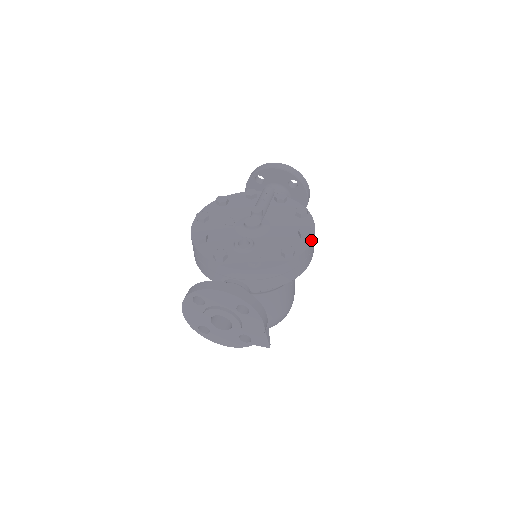
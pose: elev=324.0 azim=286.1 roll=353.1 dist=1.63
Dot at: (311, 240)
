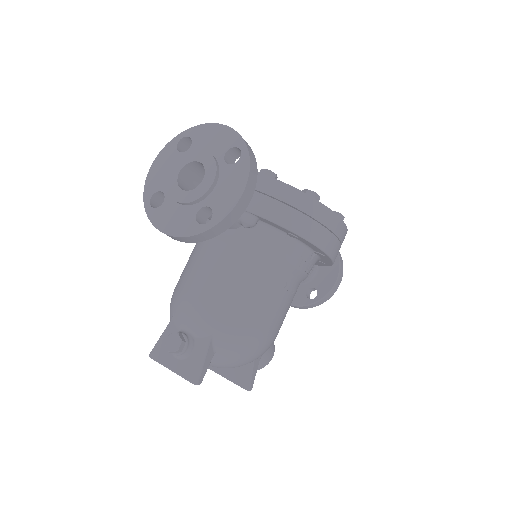
Dot at: (340, 218)
